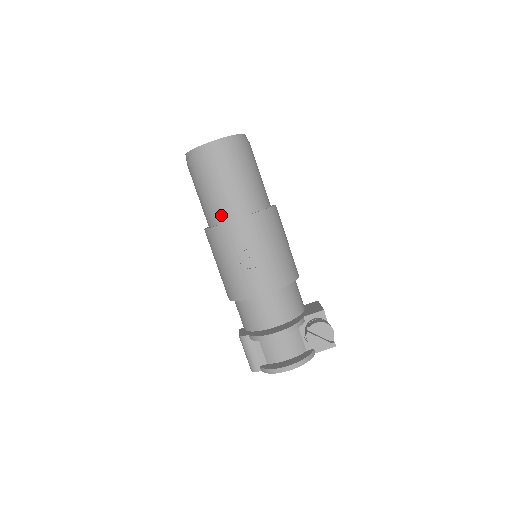
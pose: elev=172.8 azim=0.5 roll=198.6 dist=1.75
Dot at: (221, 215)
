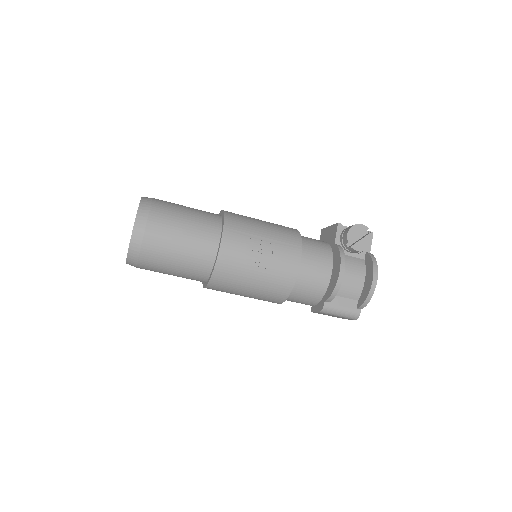
Dot at: (206, 260)
